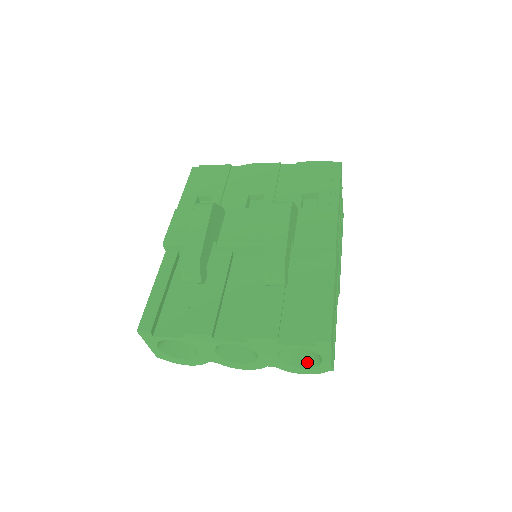
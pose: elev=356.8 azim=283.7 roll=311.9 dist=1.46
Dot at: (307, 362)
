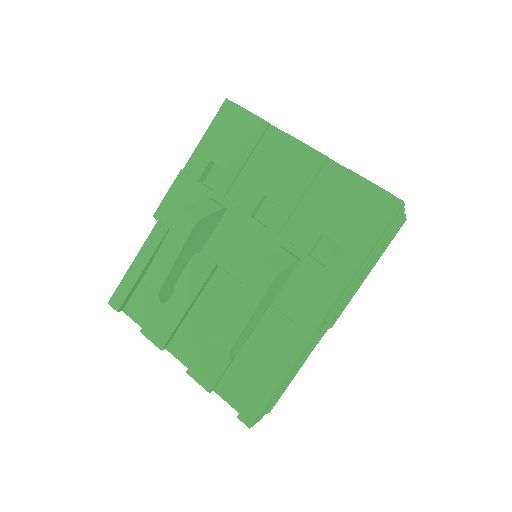
Dot at: occluded
